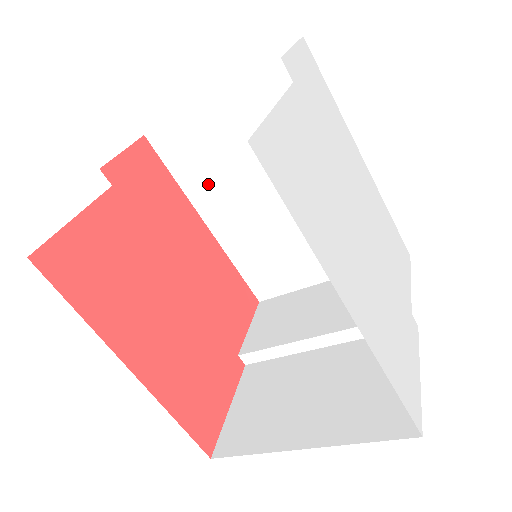
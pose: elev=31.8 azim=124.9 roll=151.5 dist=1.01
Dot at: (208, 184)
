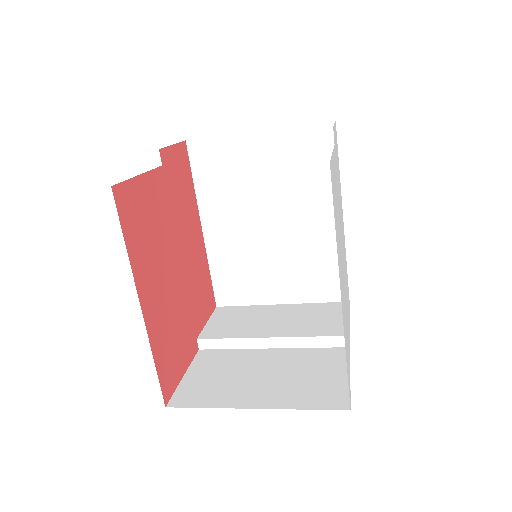
Dot at: (219, 196)
